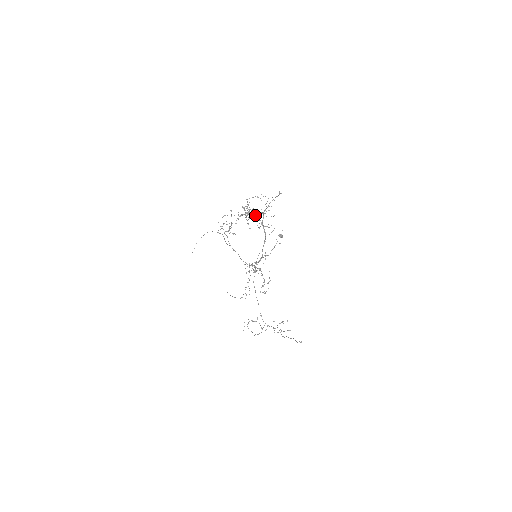
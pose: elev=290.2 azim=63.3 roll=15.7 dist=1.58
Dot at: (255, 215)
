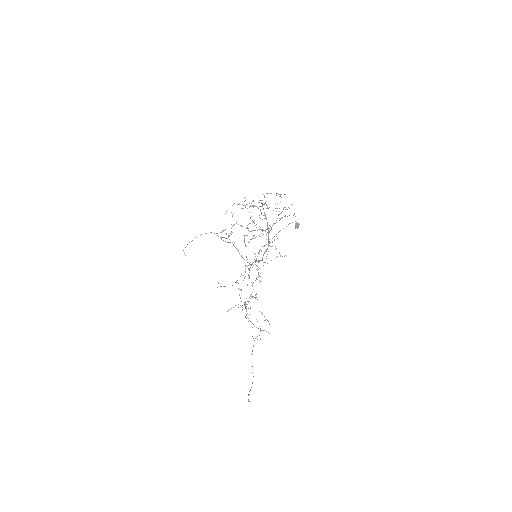
Dot at: (266, 217)
